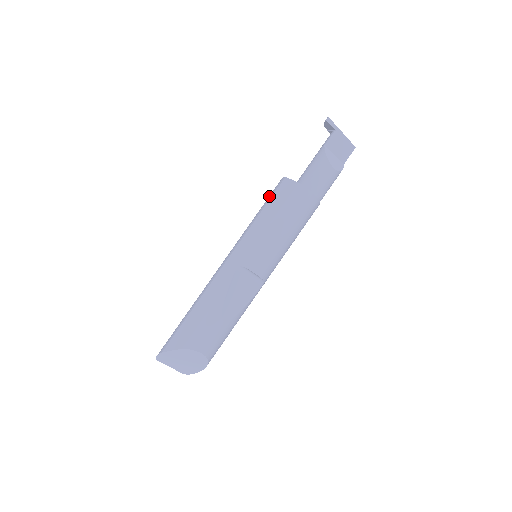
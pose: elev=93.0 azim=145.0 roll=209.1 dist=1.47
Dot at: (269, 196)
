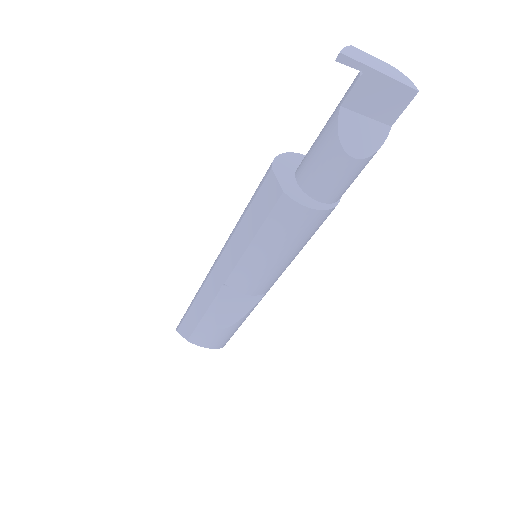
Dot at: (256, 189)
